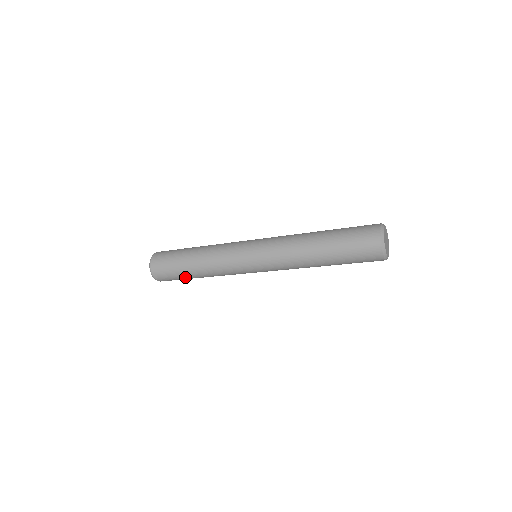
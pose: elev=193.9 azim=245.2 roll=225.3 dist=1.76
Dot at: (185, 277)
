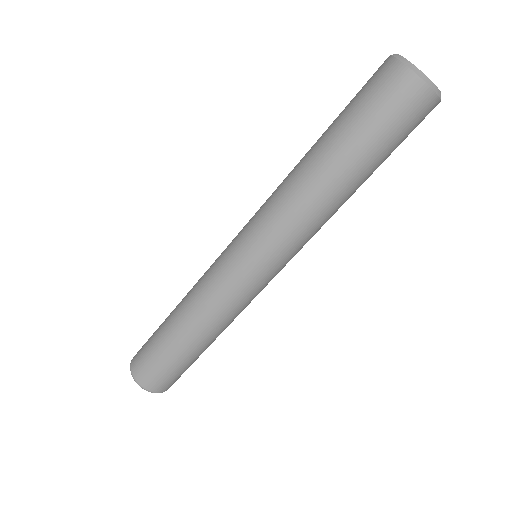
Dot at: (160, 334)
